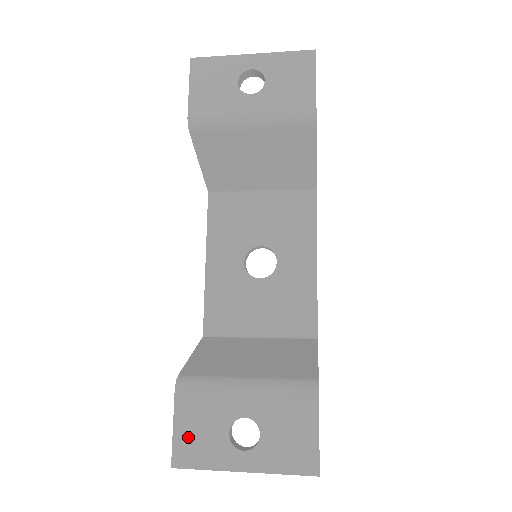
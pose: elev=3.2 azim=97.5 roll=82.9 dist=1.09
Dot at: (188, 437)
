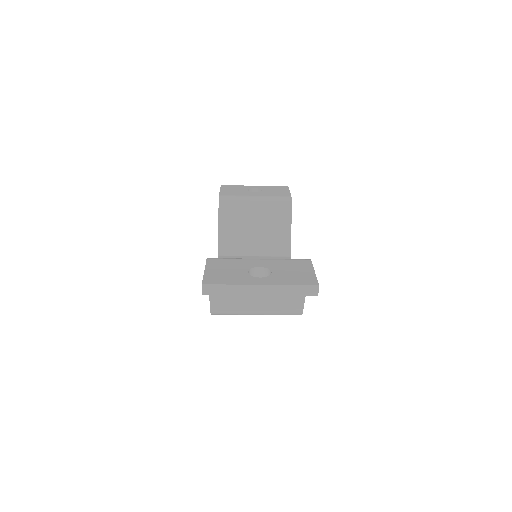
Dot at: (216, 273)
